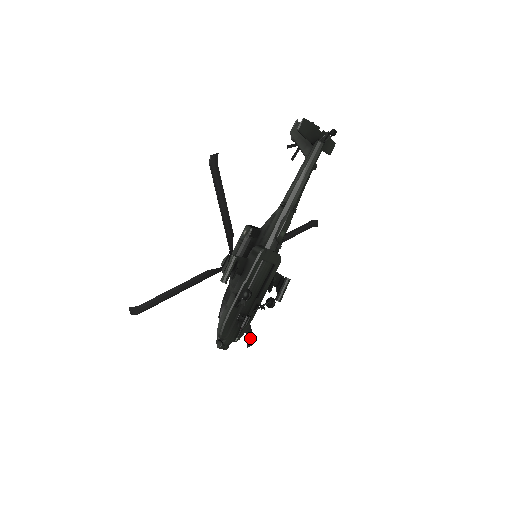
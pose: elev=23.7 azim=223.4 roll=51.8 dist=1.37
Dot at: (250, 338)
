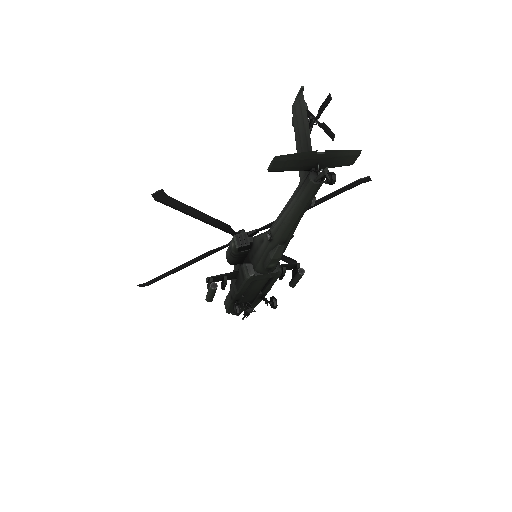
Dot at: (291, 262)
